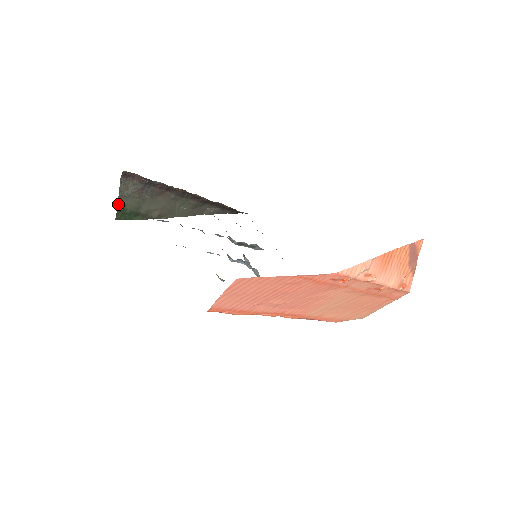
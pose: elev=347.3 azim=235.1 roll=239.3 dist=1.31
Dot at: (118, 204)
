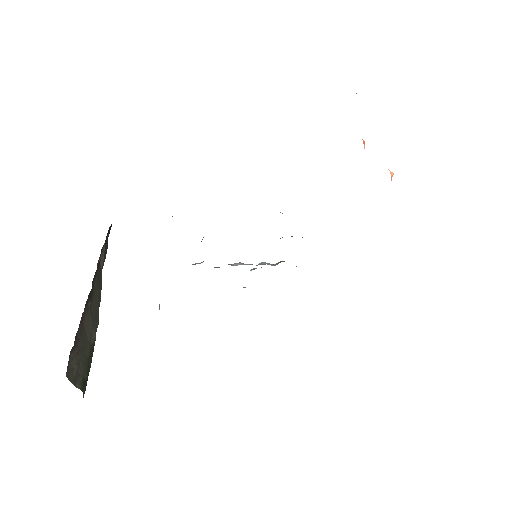
Dot at: occluded
